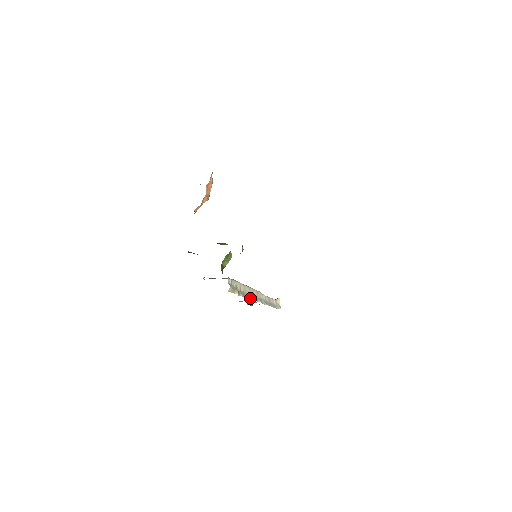
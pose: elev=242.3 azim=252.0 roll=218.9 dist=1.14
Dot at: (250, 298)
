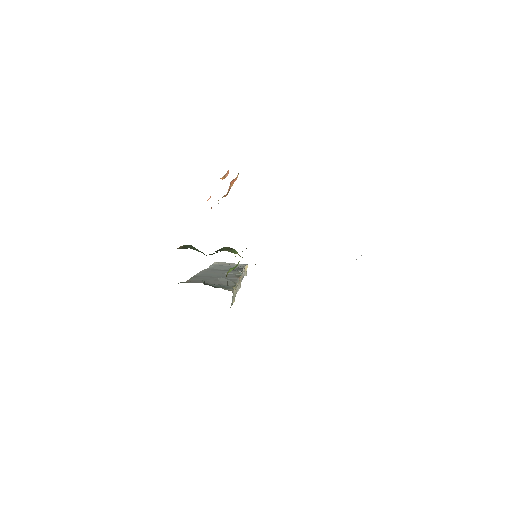
Dot at: (236, 292)
